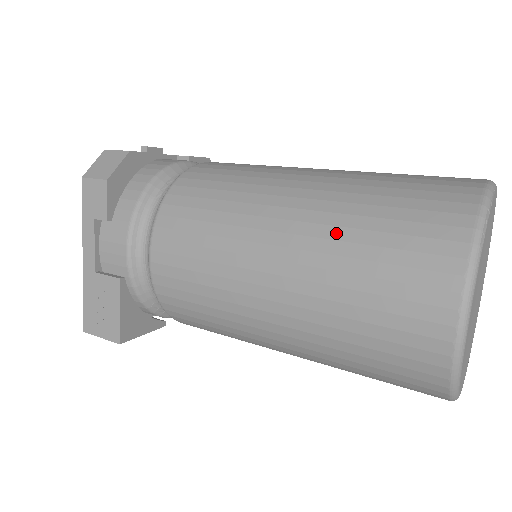
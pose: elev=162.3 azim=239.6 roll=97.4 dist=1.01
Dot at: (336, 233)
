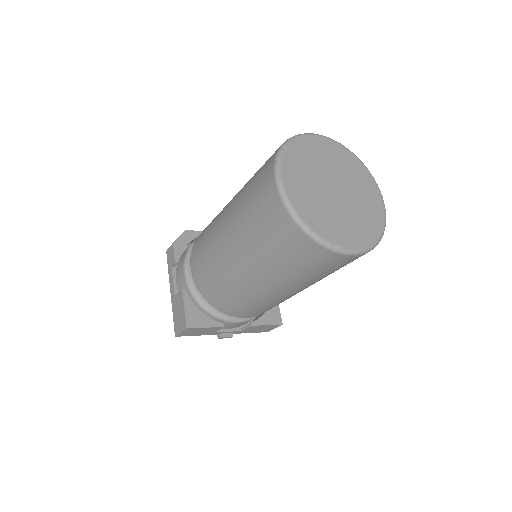
Dot at: (242, 192)
